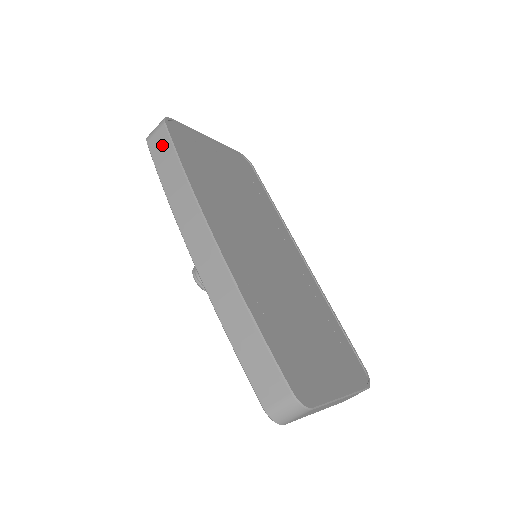
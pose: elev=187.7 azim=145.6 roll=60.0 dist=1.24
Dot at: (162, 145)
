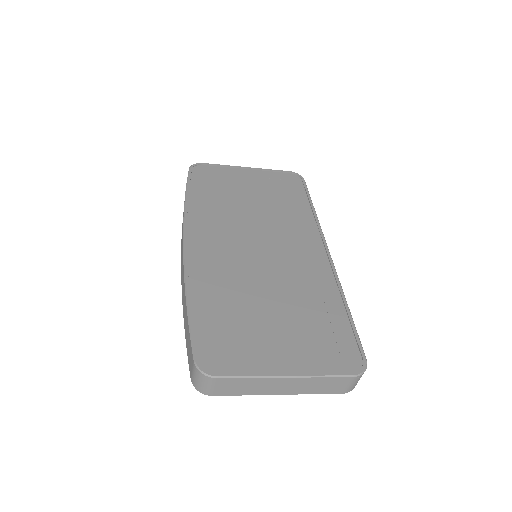
Dot at: occluded
